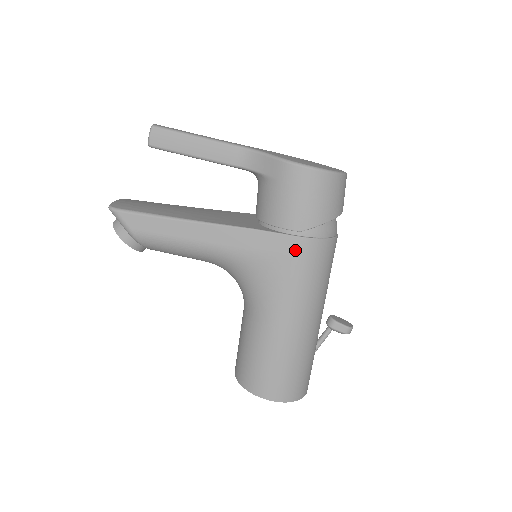
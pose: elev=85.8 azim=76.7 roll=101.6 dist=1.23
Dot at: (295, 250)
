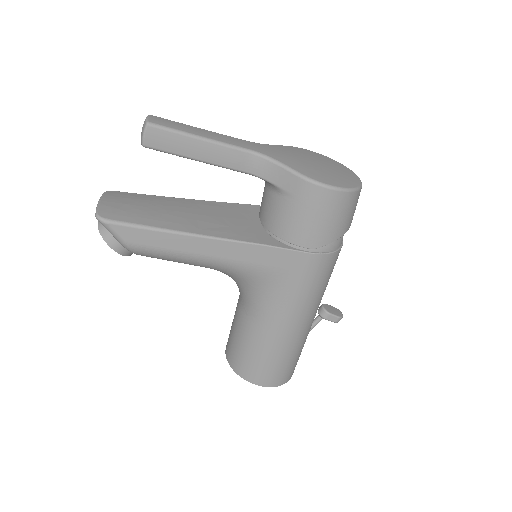
Dot at: (305, 265)
